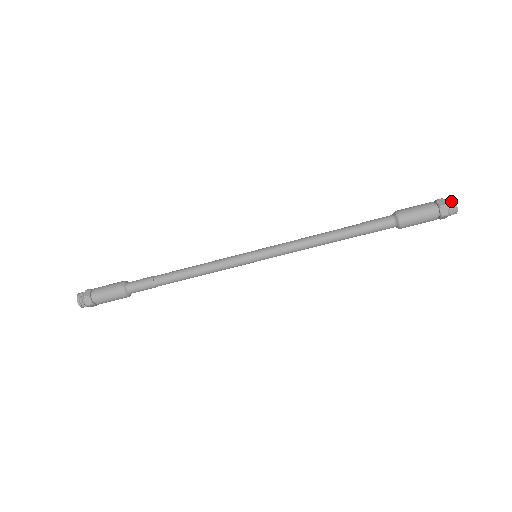
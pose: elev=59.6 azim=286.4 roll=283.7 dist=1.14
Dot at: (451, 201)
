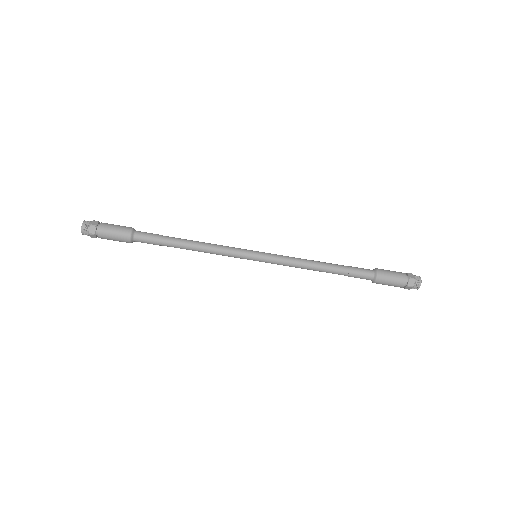
Dot at: (418, 278)
